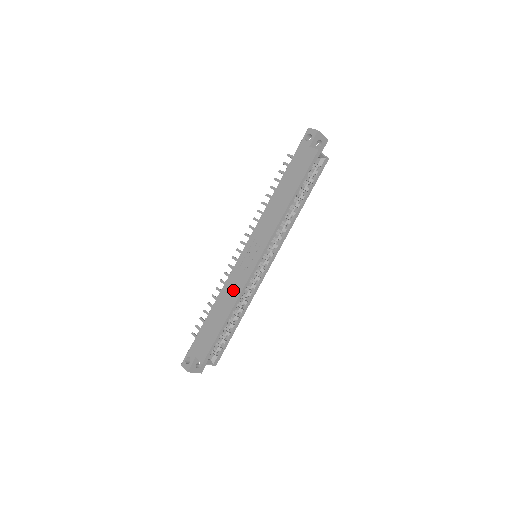
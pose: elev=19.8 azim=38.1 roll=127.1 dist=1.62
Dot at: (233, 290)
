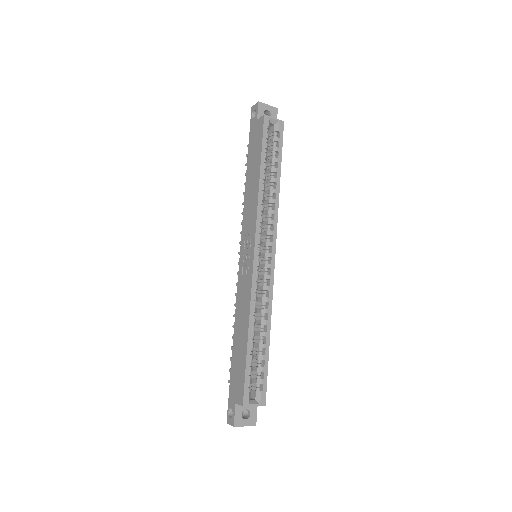
Dot at: (244, 302)
